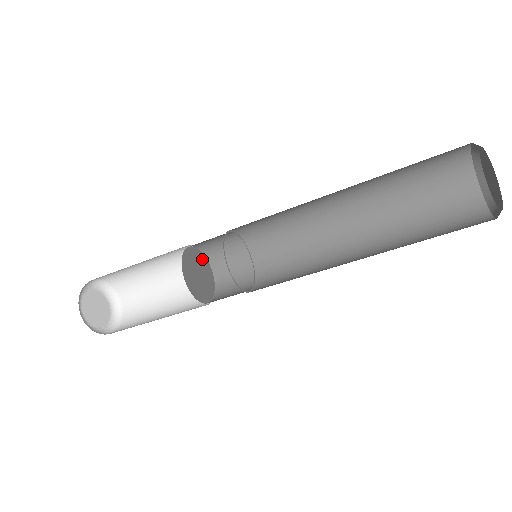
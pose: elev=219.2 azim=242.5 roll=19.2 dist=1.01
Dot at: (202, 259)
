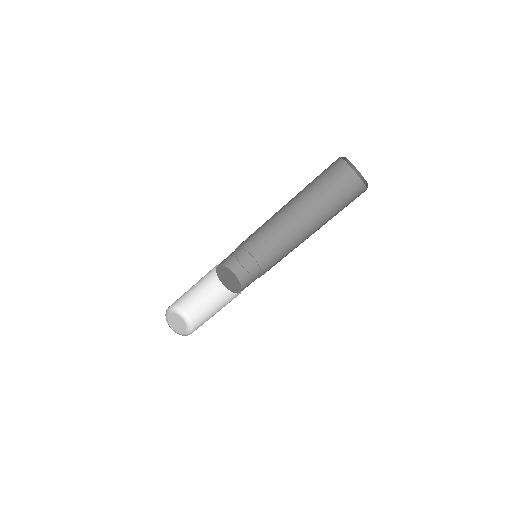
Dot at: (231, 273)
